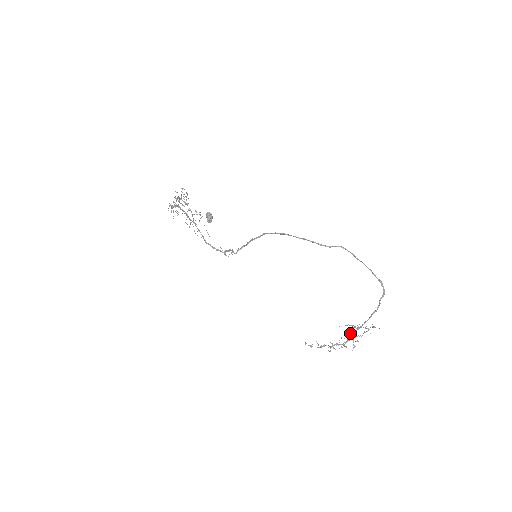
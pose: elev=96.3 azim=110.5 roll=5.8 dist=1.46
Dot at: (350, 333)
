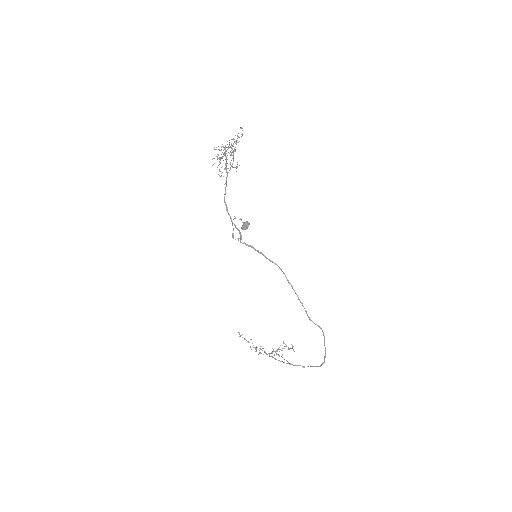
Dot at: (275, 358)
